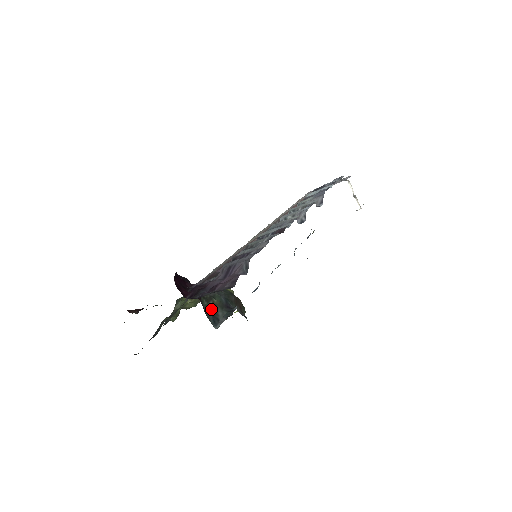
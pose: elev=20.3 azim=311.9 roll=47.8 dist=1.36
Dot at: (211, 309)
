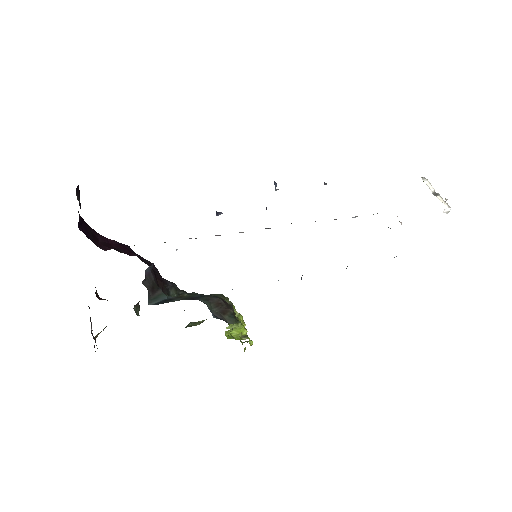
Dot at: (171, 298)
